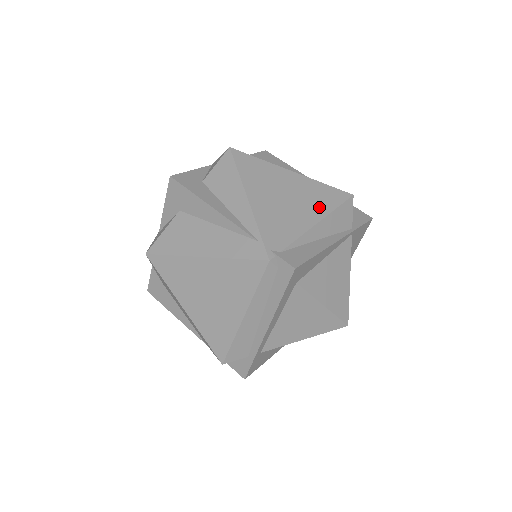
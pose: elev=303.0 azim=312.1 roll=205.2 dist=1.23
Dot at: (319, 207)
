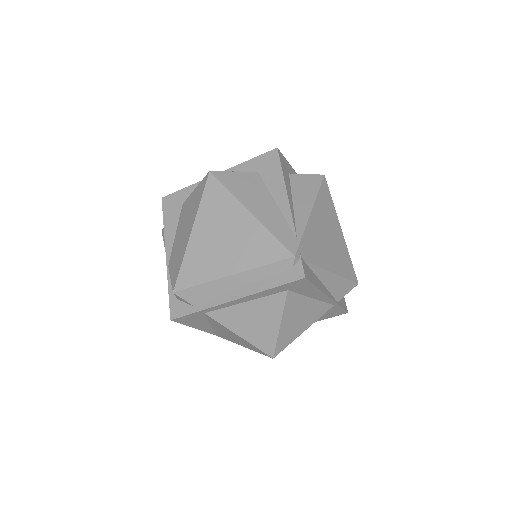
Dot at: (339, 266)
